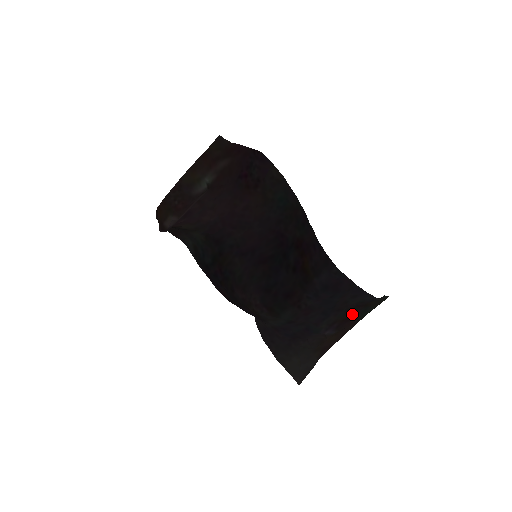
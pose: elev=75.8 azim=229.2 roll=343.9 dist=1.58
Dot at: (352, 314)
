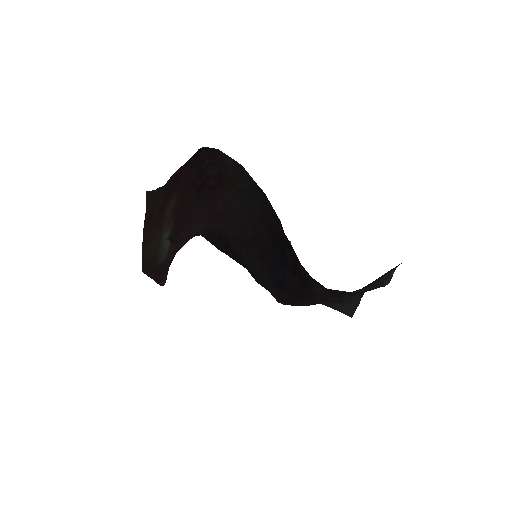
Dot at: occluded
